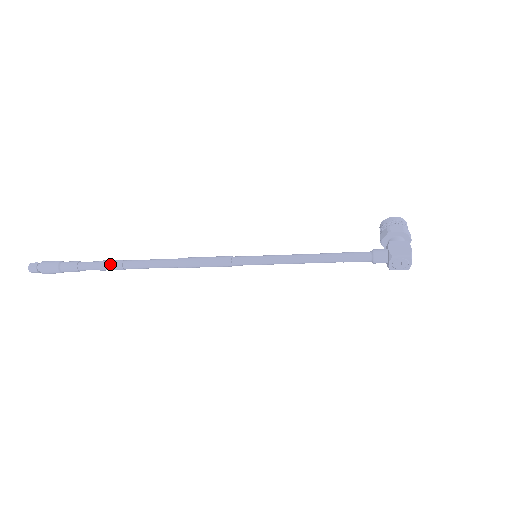
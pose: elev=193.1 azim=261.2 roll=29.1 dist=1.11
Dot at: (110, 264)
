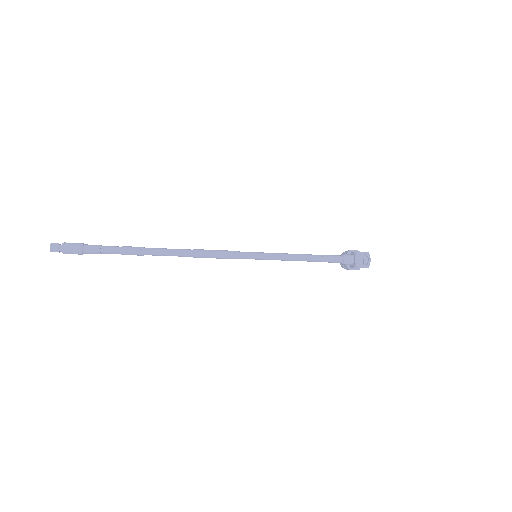
Dot at: (133, 247)
